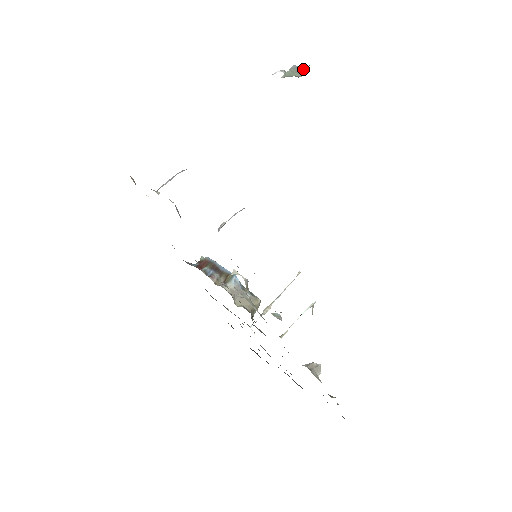
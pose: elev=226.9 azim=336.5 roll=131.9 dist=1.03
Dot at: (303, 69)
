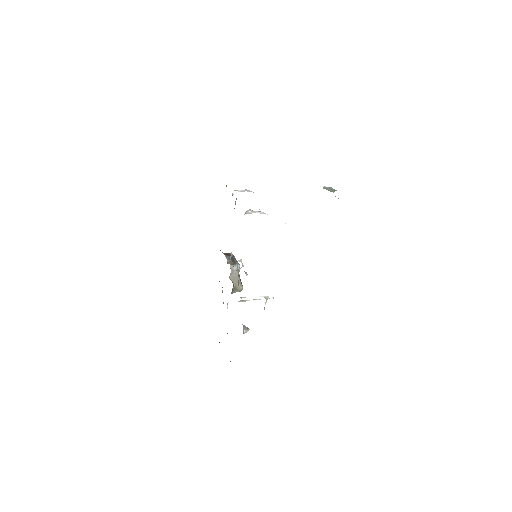
Dot at: (334, 190)
